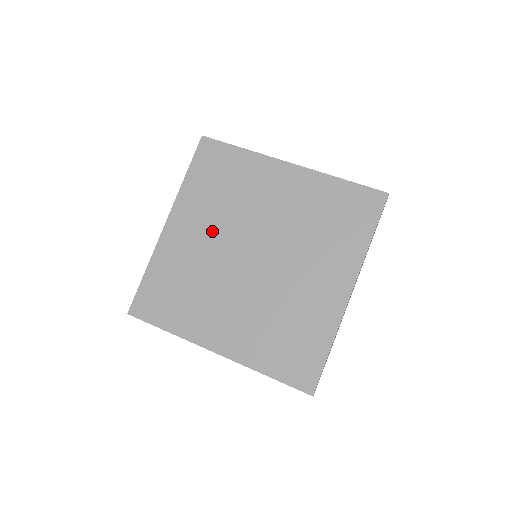
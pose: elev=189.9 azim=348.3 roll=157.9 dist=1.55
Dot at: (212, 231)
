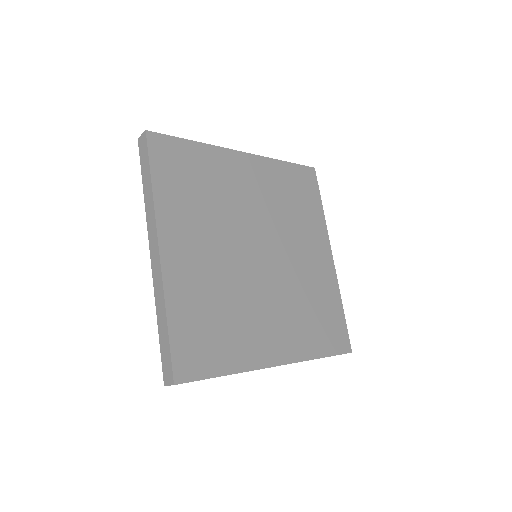
Dot at: (259, 203)
